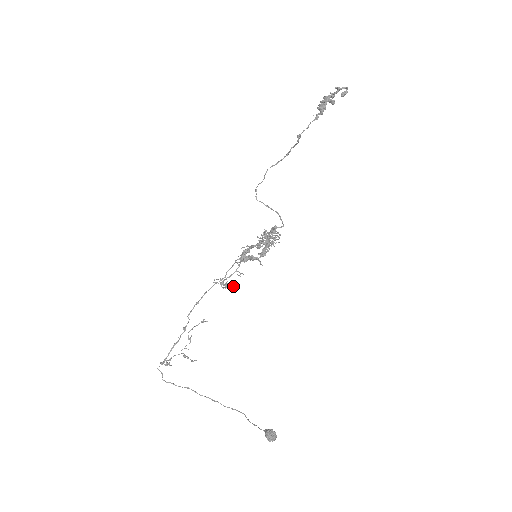
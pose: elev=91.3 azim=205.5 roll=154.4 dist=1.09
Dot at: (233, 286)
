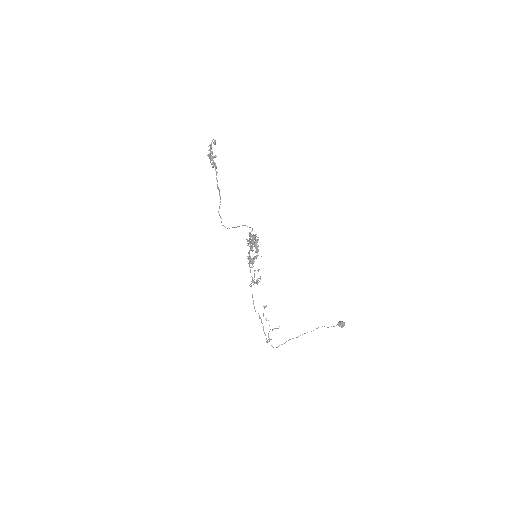
Dot at: (260, 278)
